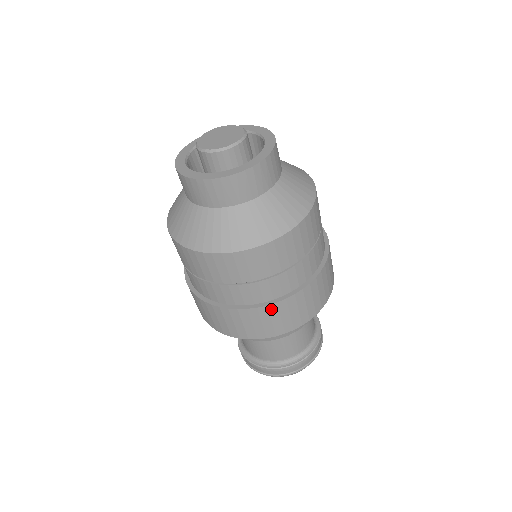
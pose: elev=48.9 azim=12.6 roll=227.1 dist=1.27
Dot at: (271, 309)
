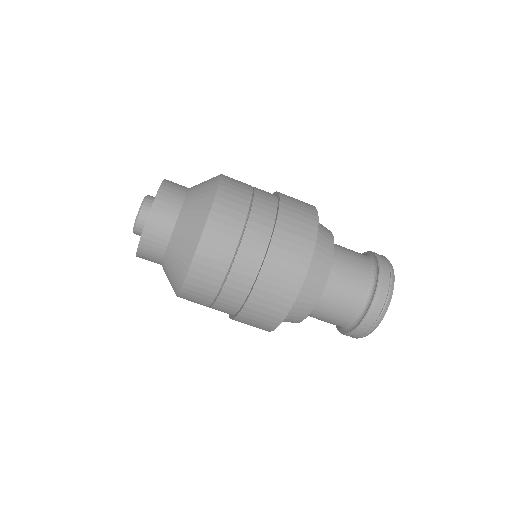
Dot at: (267, 270)
